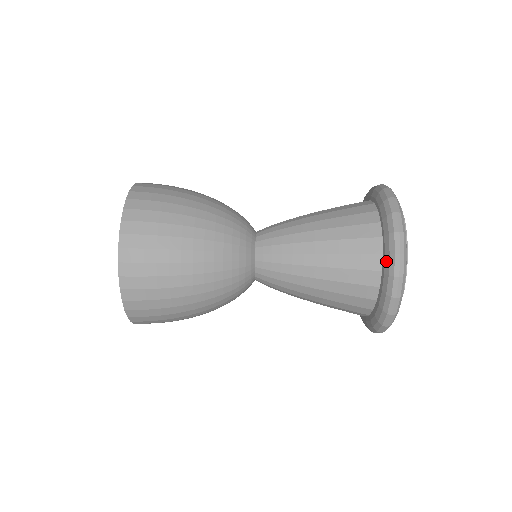
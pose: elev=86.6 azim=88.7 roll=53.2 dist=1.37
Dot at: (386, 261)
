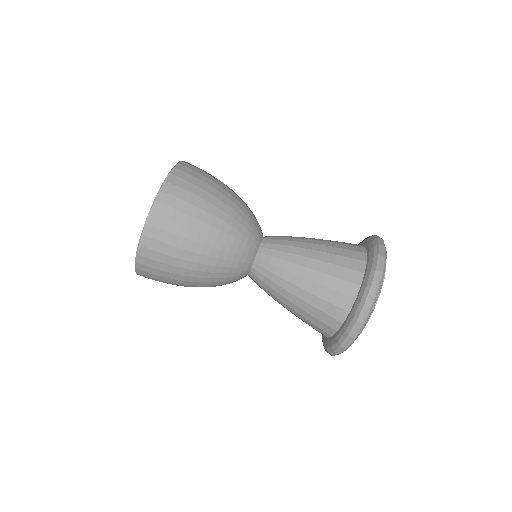
Dot at: (348, 320)
